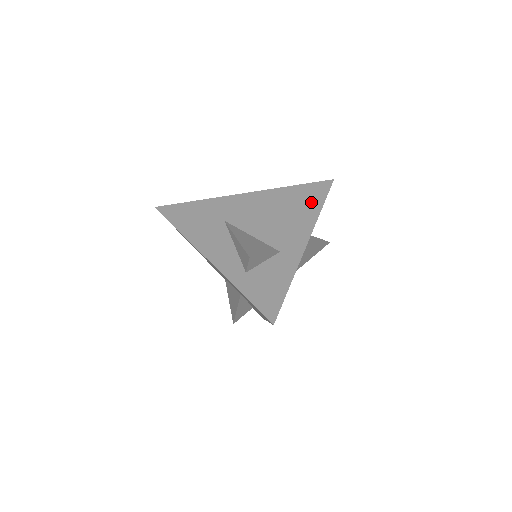
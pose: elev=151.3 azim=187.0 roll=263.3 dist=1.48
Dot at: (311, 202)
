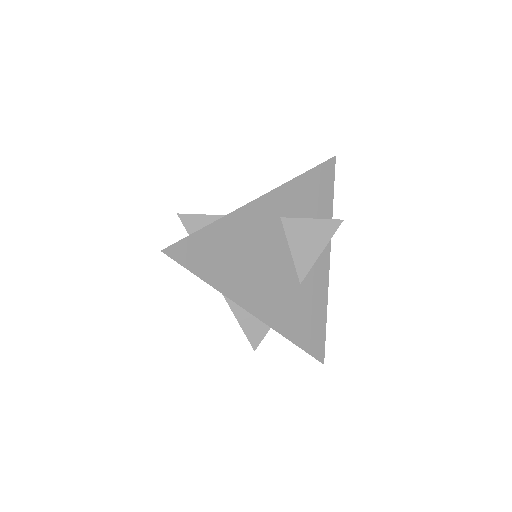
Dot at: occluded
